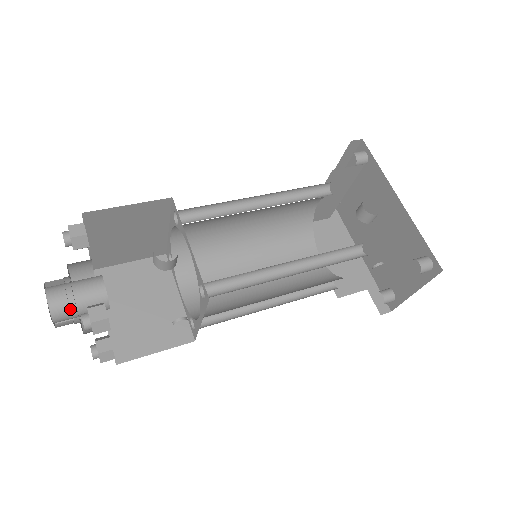
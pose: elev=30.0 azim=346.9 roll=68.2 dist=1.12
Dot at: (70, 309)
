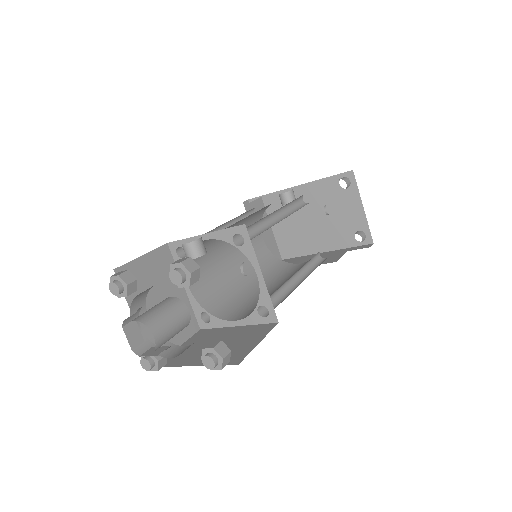
Dot at: (159, 318)
